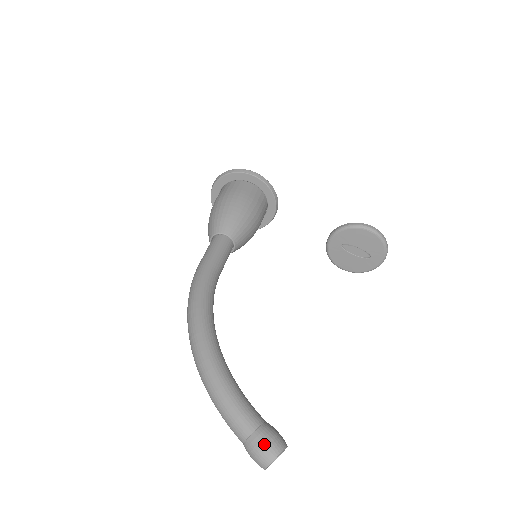
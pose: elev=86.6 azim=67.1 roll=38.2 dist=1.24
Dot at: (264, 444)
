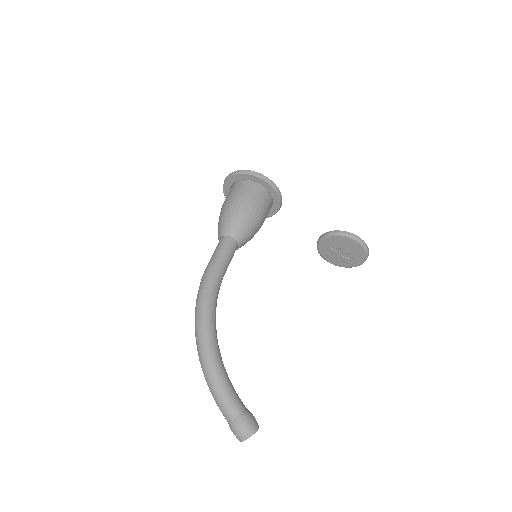
Dot at: (243, 427)
